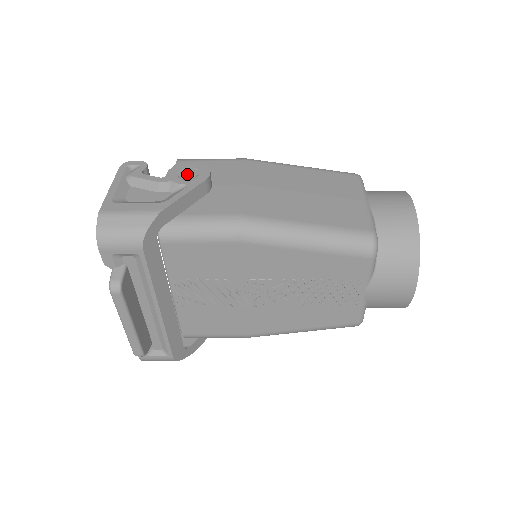
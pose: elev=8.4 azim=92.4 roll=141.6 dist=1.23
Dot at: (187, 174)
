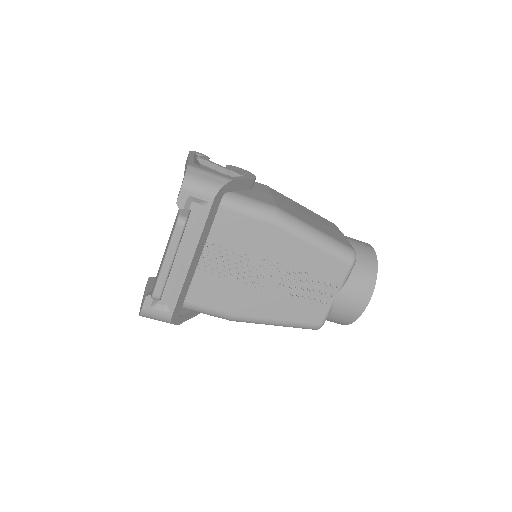
Dot at: (241, 171)
